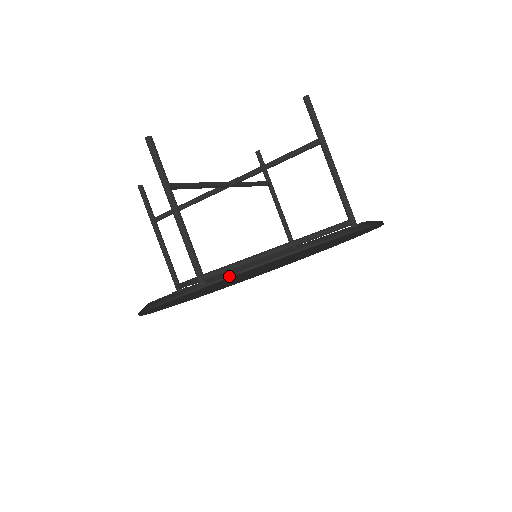
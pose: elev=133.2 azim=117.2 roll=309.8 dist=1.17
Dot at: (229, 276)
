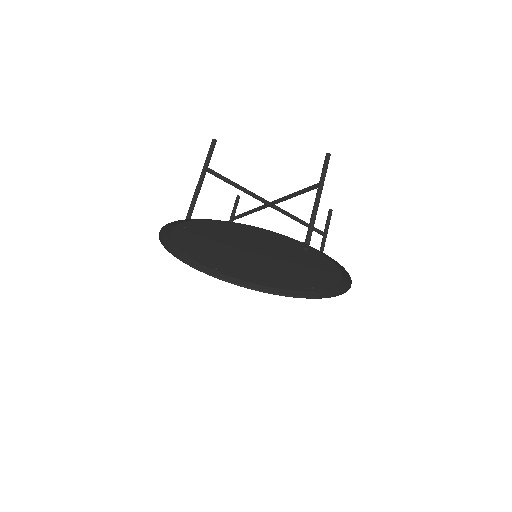
Dot at: (267, 292)
